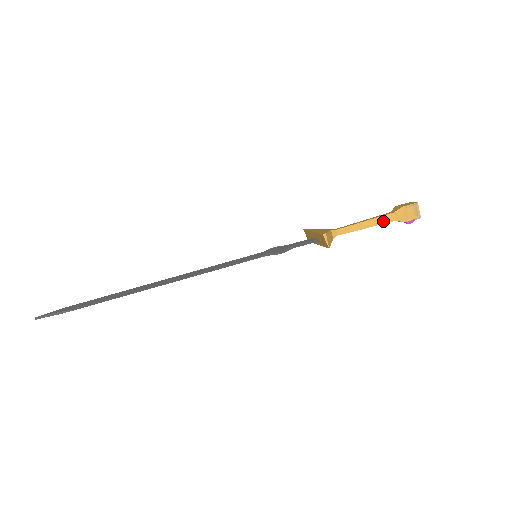
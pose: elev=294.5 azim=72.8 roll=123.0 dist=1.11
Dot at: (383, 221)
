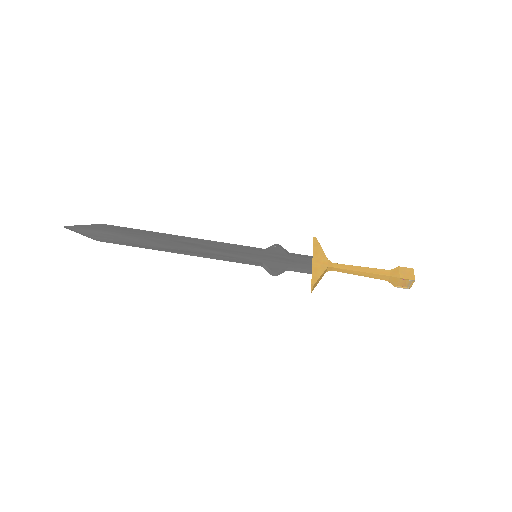
Dot at: (377, 277)
